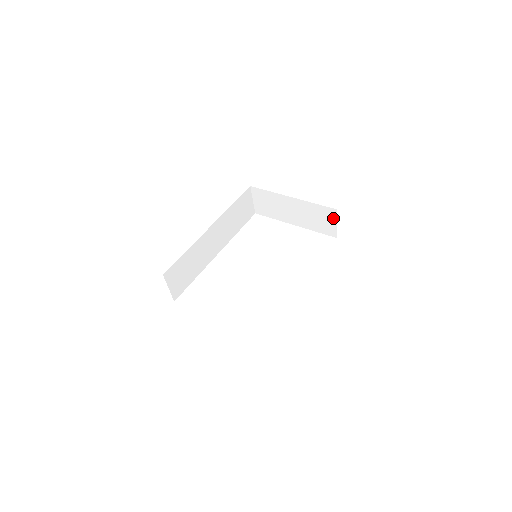
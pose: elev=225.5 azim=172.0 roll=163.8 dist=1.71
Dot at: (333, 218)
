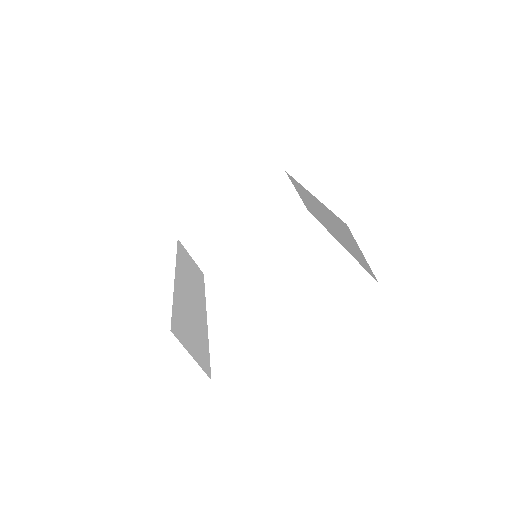
Dot at: (288, 187)
